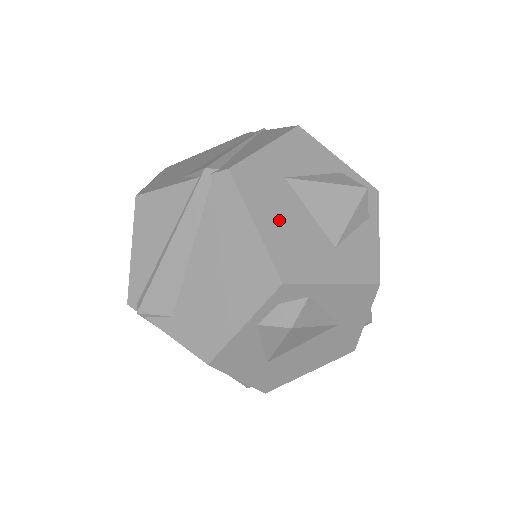
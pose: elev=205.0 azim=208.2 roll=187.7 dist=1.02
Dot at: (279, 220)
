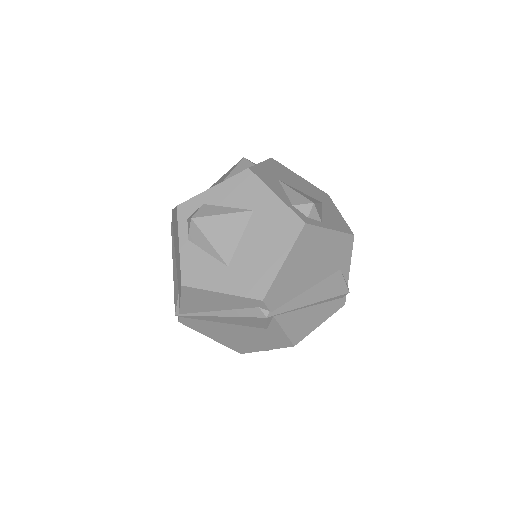
Dot at: occluded
